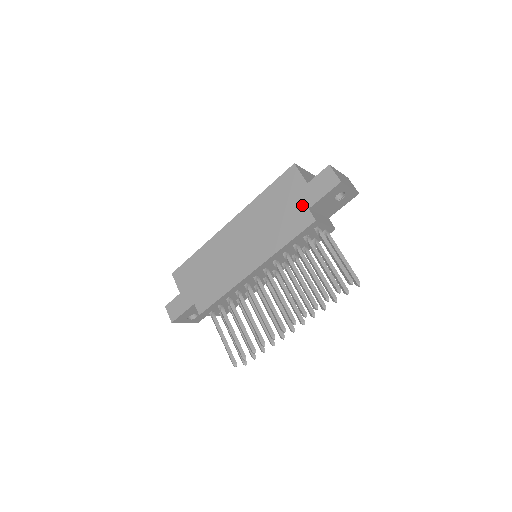
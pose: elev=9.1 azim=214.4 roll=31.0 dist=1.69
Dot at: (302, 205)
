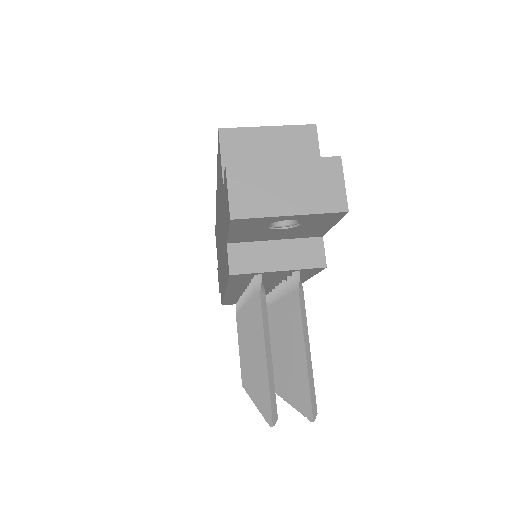
Dot at: occluded
